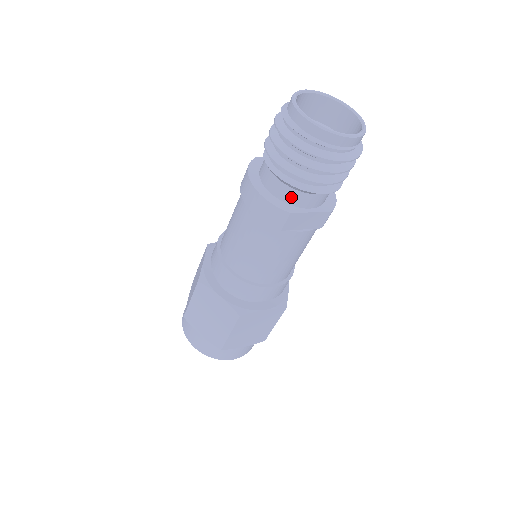
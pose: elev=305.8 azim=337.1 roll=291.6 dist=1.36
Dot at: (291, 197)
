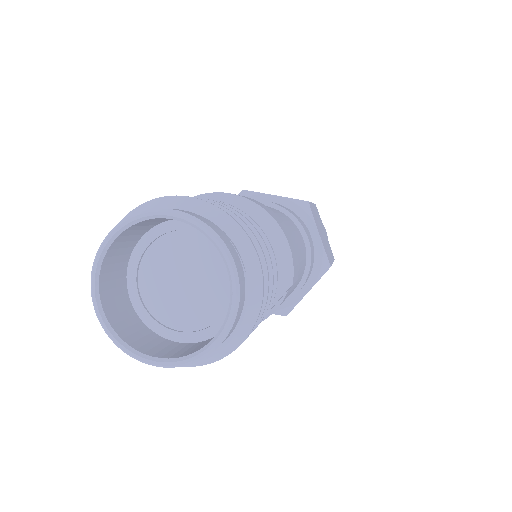
Dot at: occluded
